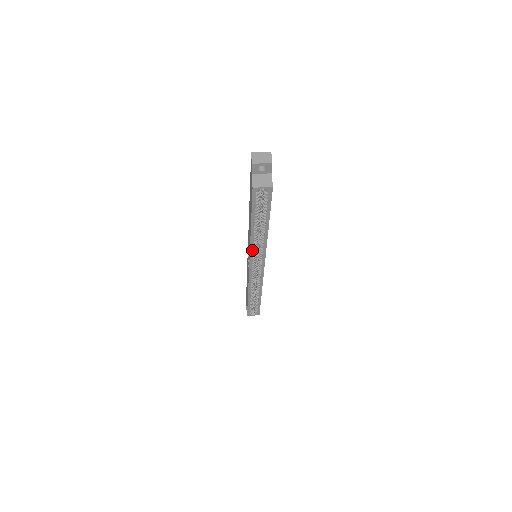
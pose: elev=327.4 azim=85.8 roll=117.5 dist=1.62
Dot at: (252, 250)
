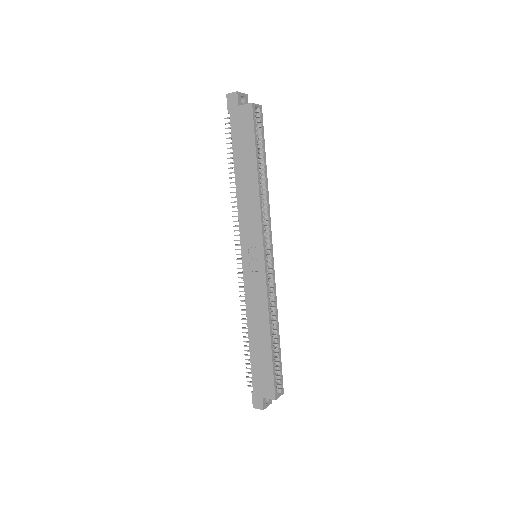
Dot at: (262, 217)
